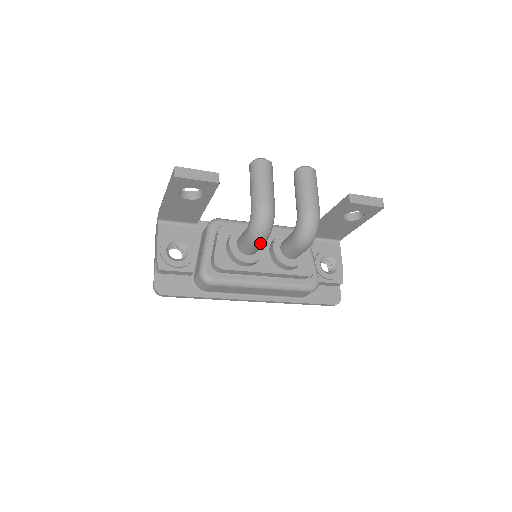
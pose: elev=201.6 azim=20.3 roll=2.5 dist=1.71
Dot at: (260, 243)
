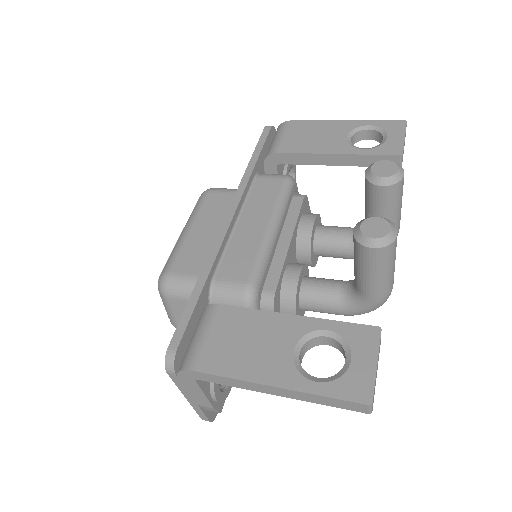
Dot at: occluded
